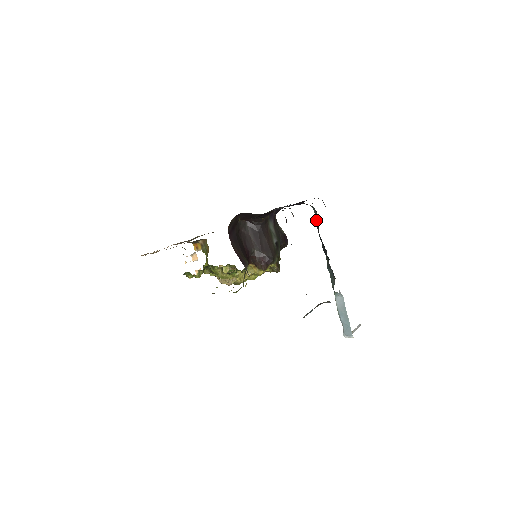
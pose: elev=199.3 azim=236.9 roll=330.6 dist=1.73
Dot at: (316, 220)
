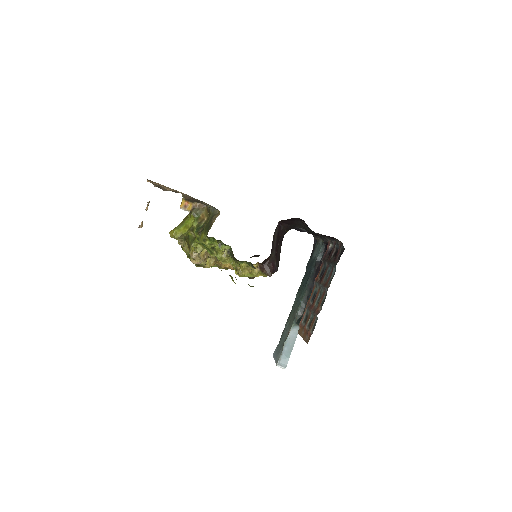
Dot at: (318, 256)
